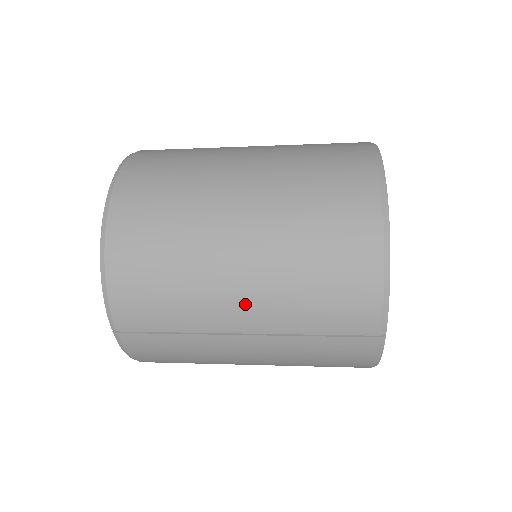
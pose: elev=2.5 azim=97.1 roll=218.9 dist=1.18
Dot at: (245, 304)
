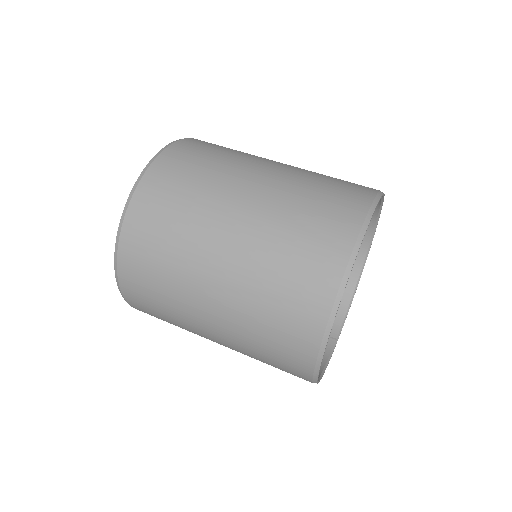
Dot at: occluded
